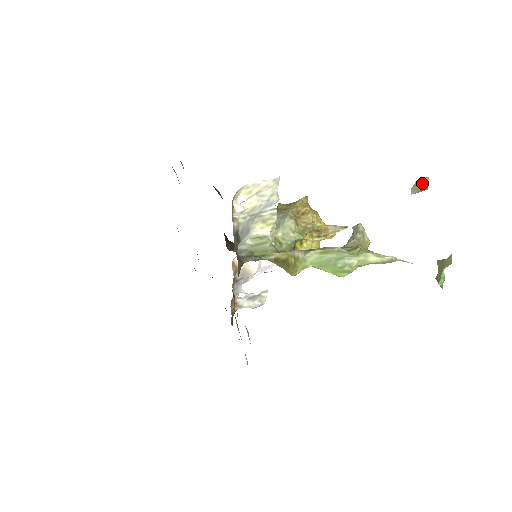
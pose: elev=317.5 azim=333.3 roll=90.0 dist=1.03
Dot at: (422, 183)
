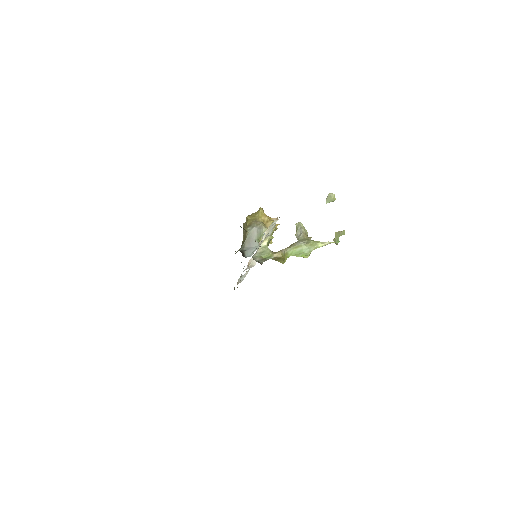
Dot at: (332, 198)
